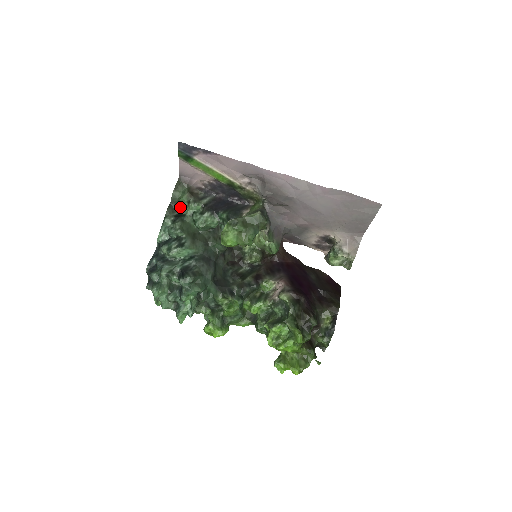
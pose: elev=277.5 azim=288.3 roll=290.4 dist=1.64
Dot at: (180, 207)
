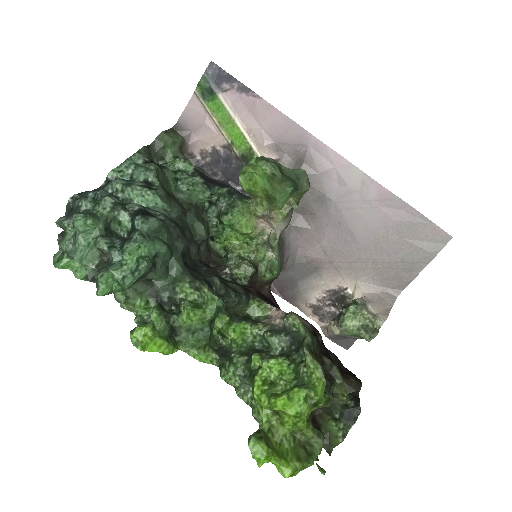
Dot at: (160, 159)
